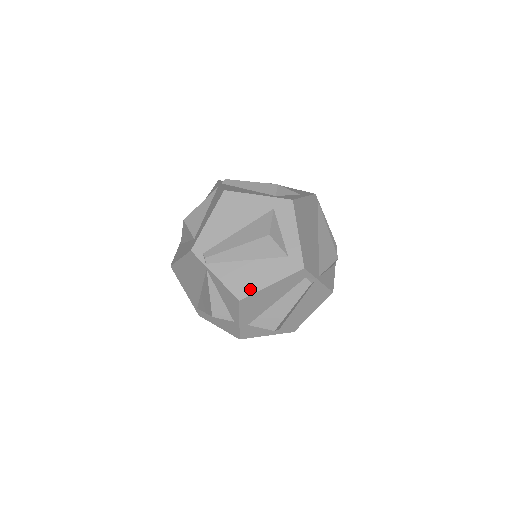
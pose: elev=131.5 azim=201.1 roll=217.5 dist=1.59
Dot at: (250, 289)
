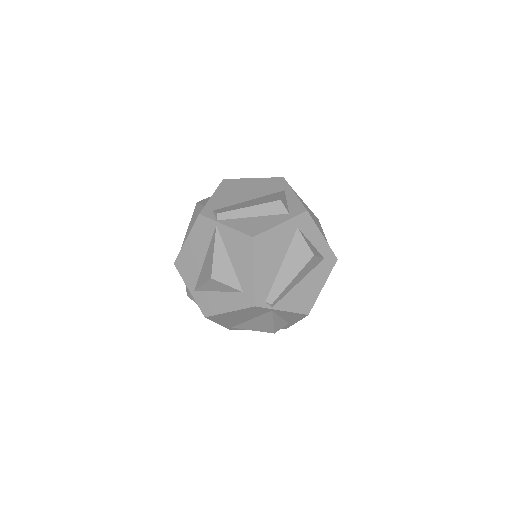
Dot at: (311, 301)
